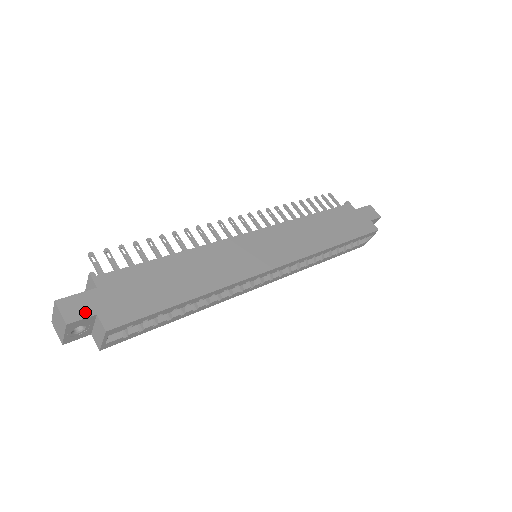
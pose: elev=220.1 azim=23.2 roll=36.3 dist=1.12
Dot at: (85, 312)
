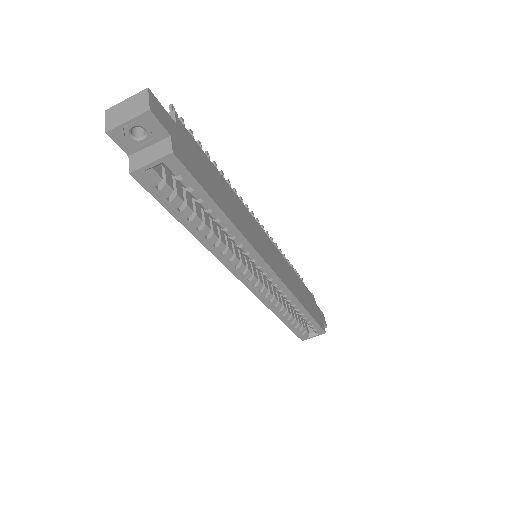
Dot at: (164, 123)
